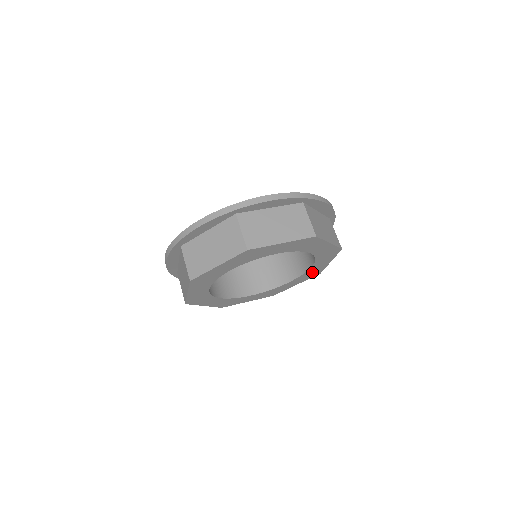
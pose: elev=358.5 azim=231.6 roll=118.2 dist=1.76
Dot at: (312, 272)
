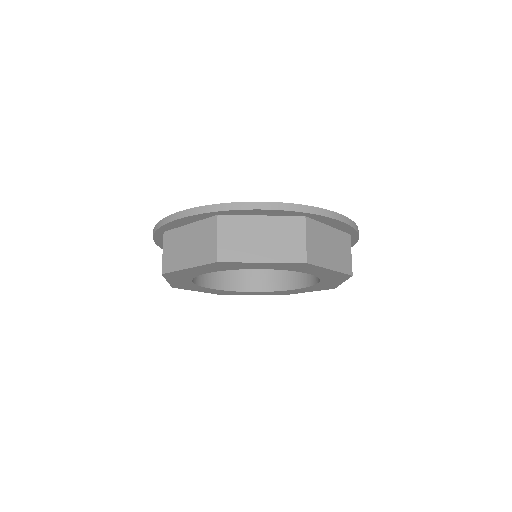
Dot at: (331, 276)
